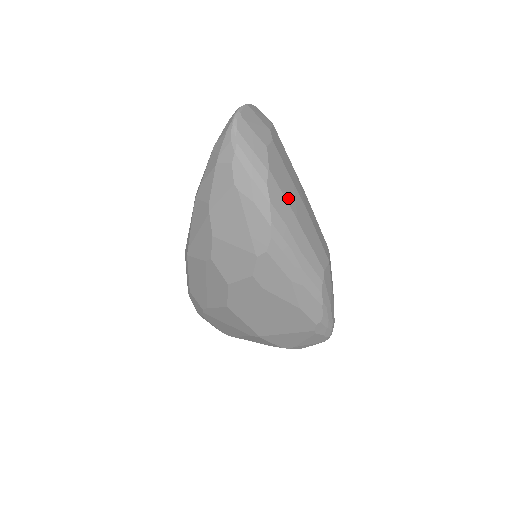
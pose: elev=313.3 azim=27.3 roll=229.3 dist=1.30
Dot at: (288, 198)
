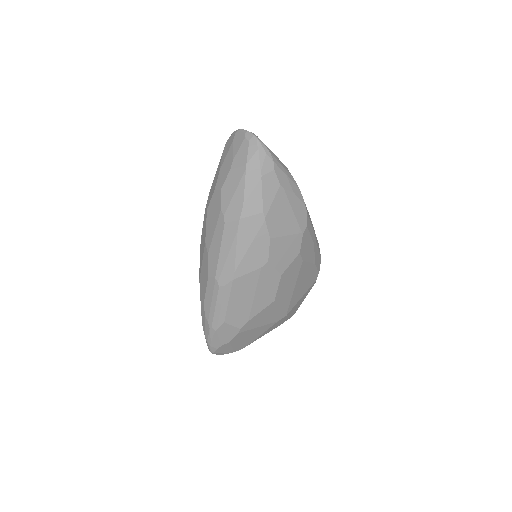
Dot at: occluded
